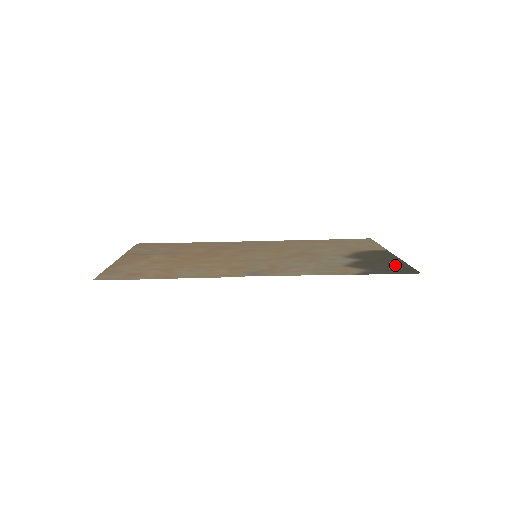
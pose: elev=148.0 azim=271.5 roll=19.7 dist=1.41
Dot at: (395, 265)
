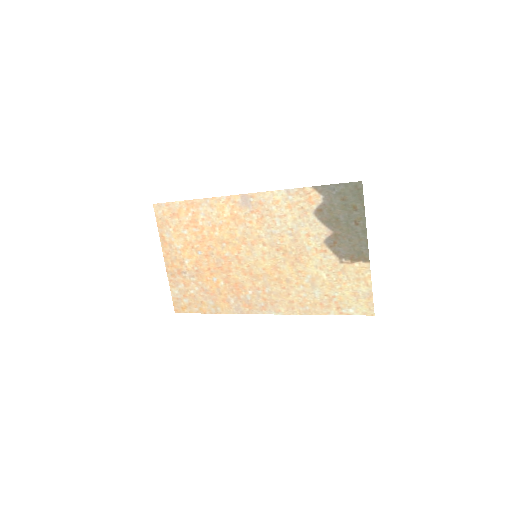
Dot at: (353, 209)
